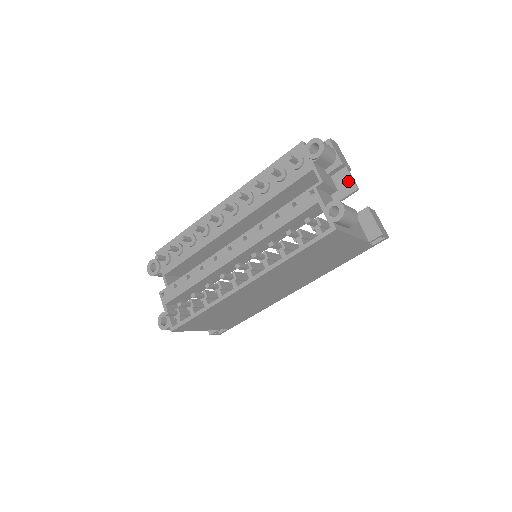
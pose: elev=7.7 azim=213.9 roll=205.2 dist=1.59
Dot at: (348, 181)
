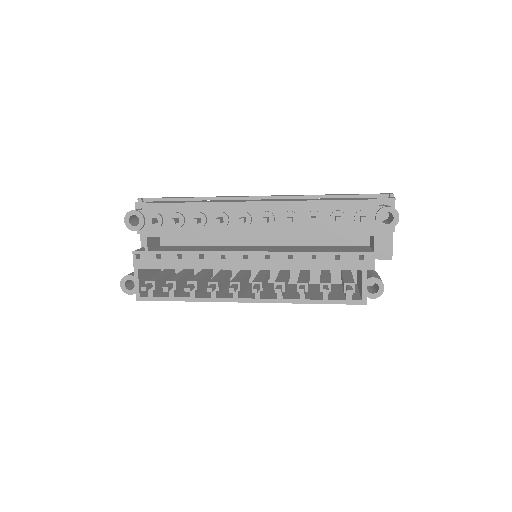
Dot at: (388, 247)
